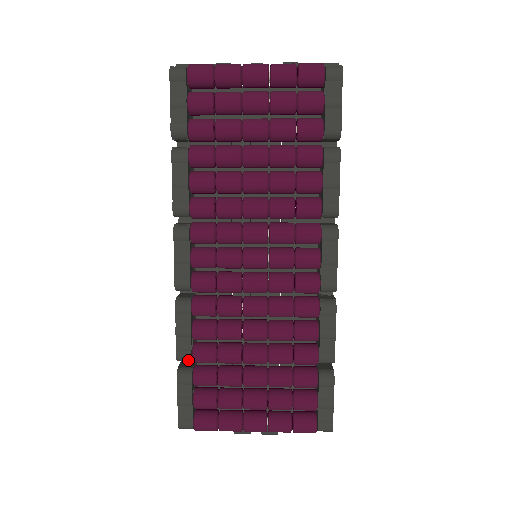
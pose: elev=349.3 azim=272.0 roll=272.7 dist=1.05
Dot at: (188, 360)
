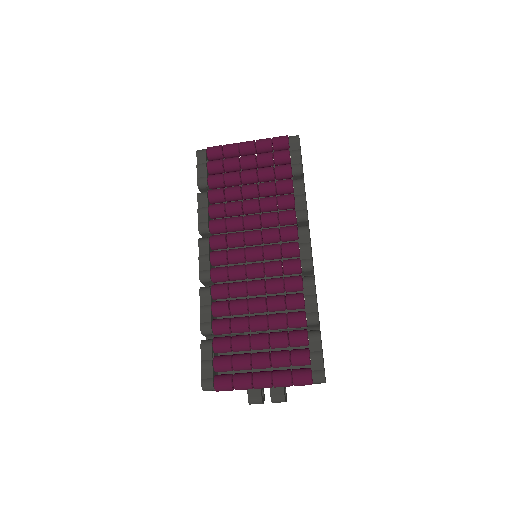
Dot at: (209, 331)
